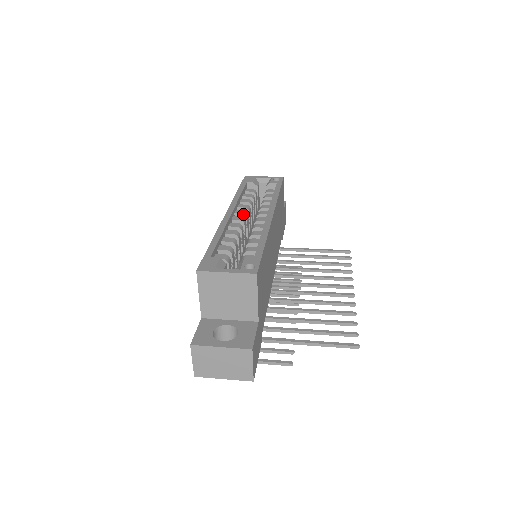
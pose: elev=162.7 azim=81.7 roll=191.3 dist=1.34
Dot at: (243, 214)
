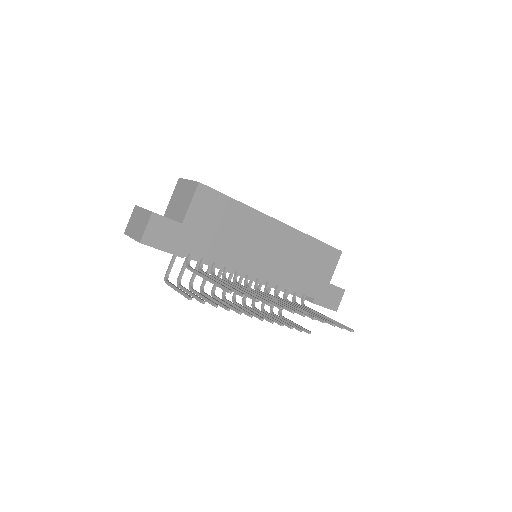
Dot at: occluded
